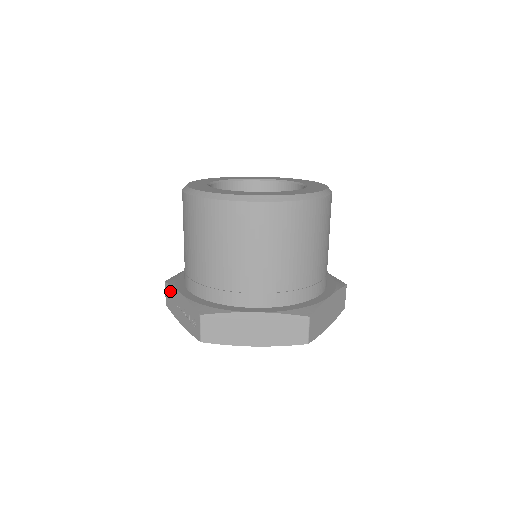
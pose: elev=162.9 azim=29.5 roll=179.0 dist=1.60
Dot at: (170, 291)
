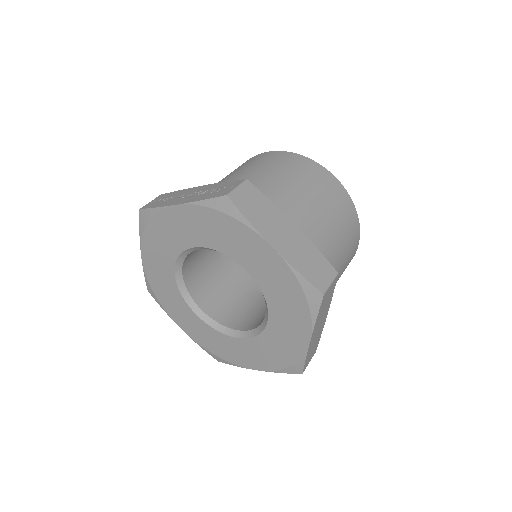
Dot at: (170, 194)
